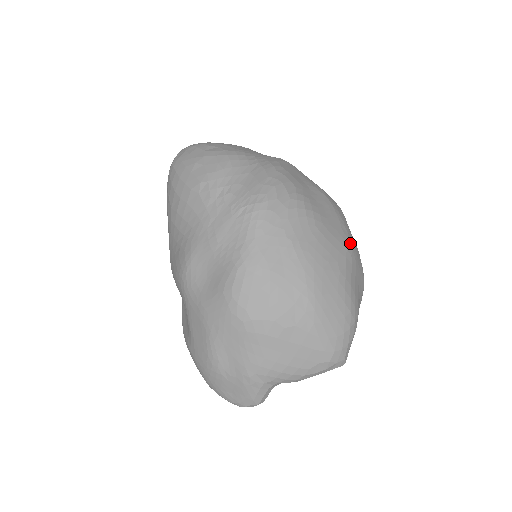
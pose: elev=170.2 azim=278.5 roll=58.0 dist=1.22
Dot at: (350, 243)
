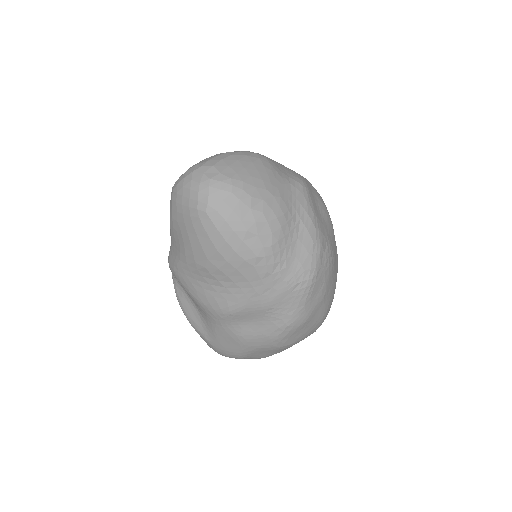
Dot at: occluded
